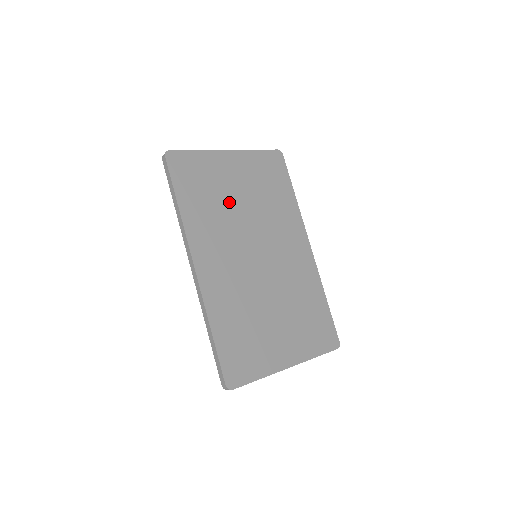
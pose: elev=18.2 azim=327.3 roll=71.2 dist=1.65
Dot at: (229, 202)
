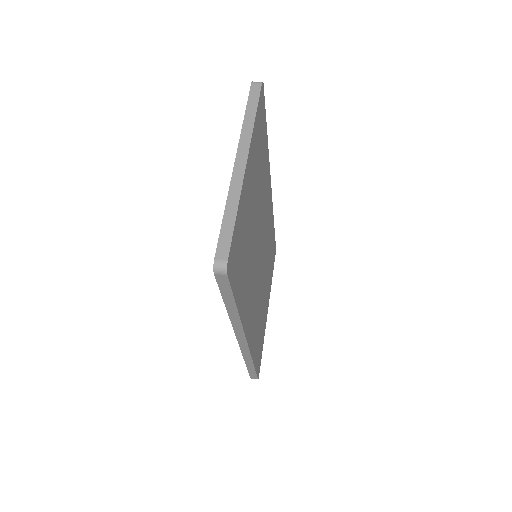
Dot at: (251, 235)
